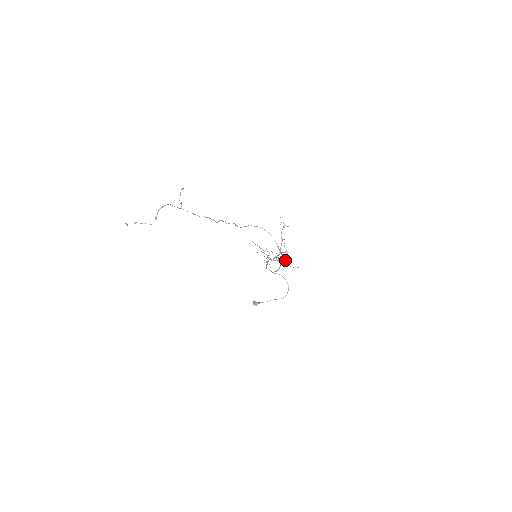
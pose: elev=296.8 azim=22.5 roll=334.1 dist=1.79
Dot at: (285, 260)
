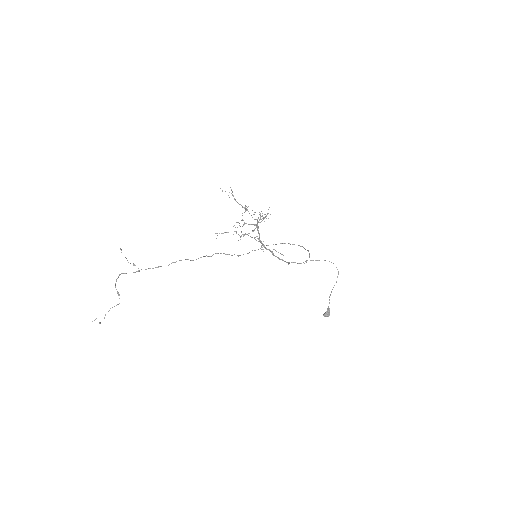
Dot at: (258, 218)
